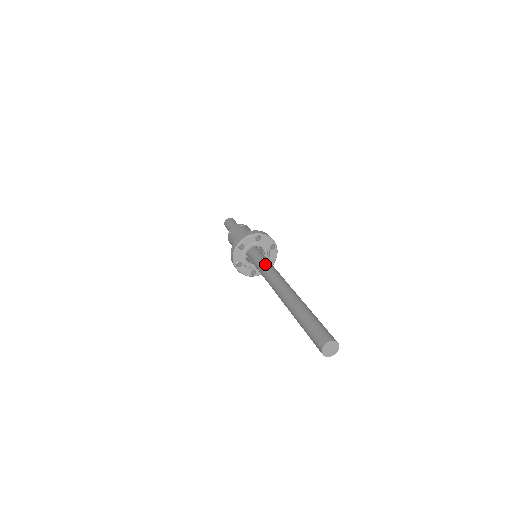
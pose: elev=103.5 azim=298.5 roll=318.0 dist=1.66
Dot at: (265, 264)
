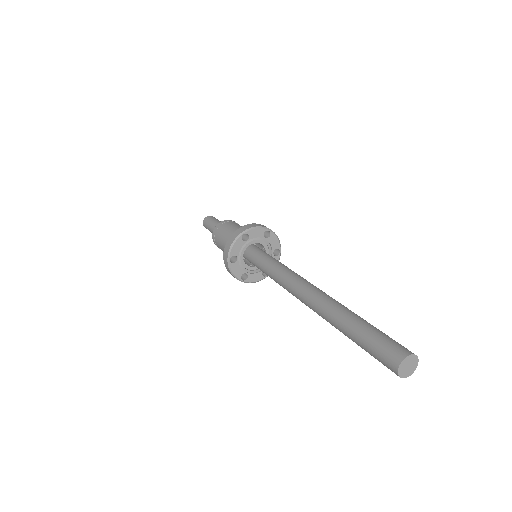
Dot at: (270, 268)
